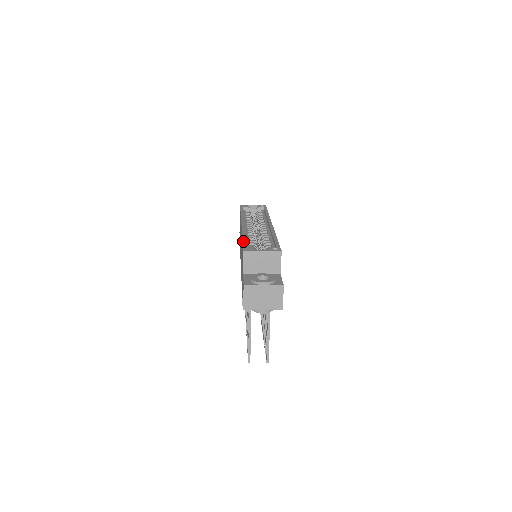
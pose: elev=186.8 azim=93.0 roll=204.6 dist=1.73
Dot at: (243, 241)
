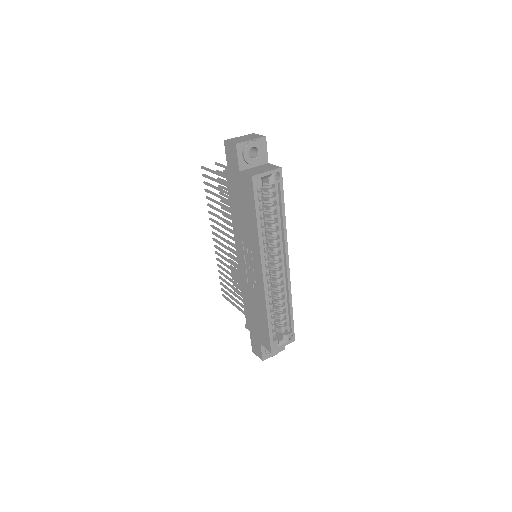
Dot at: (269, 332)
